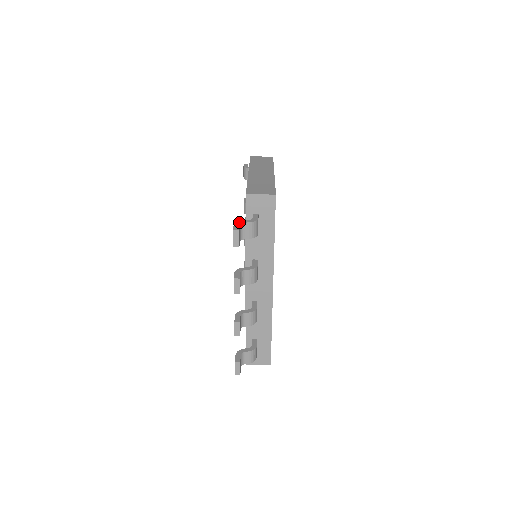
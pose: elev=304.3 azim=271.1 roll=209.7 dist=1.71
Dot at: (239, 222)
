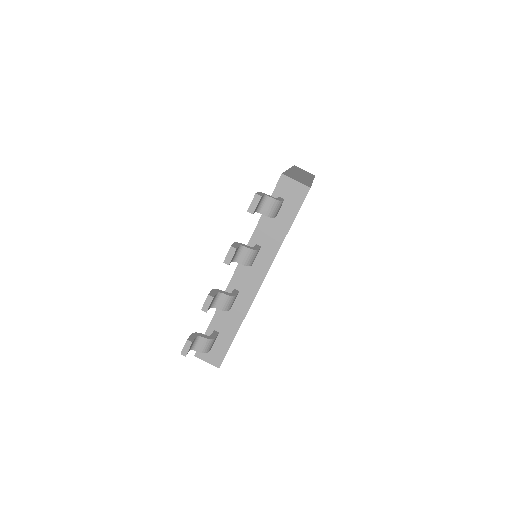
Dot at: (264, 193)
